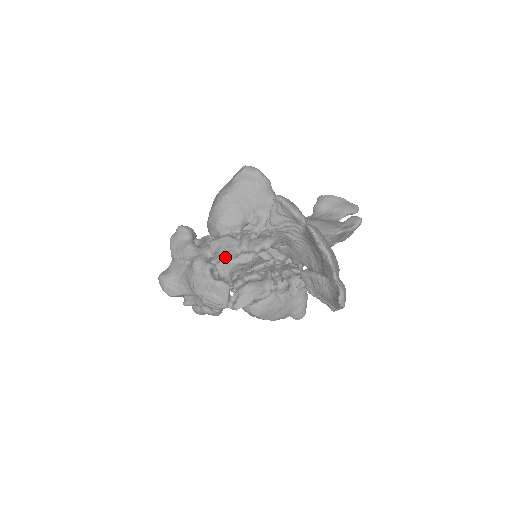
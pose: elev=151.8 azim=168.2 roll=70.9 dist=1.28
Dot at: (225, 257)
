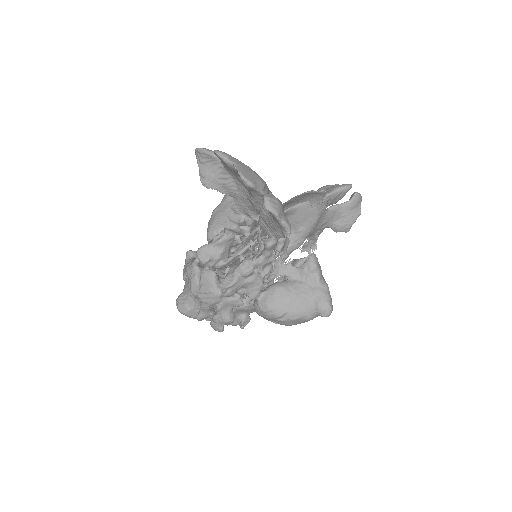
Dot at: (204, 245)
